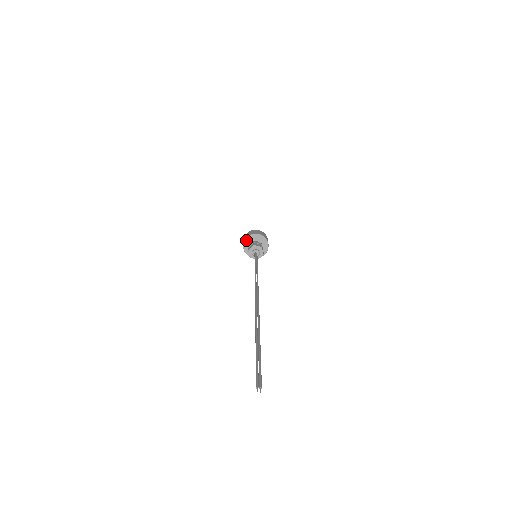
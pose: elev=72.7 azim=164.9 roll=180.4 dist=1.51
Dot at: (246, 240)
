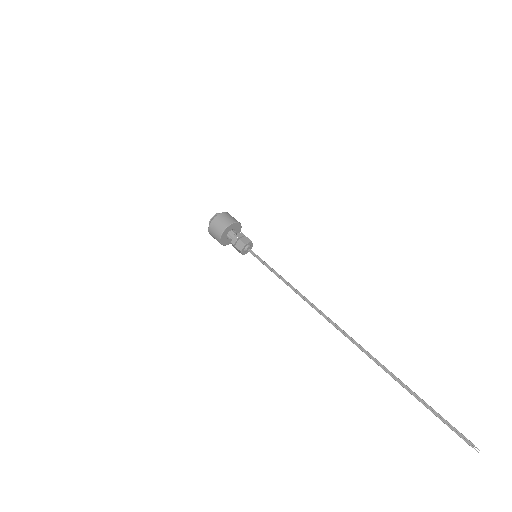
Dot at: (222, 235)
